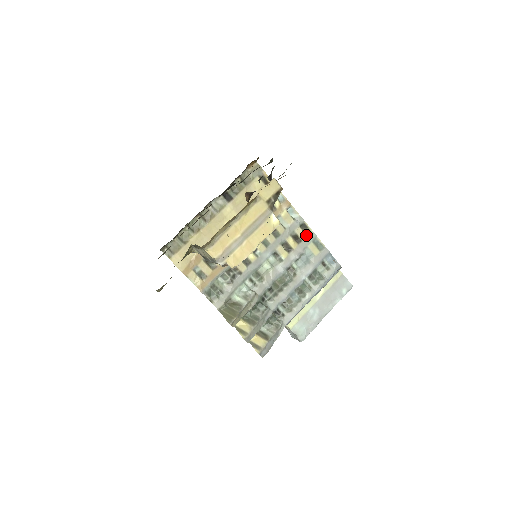
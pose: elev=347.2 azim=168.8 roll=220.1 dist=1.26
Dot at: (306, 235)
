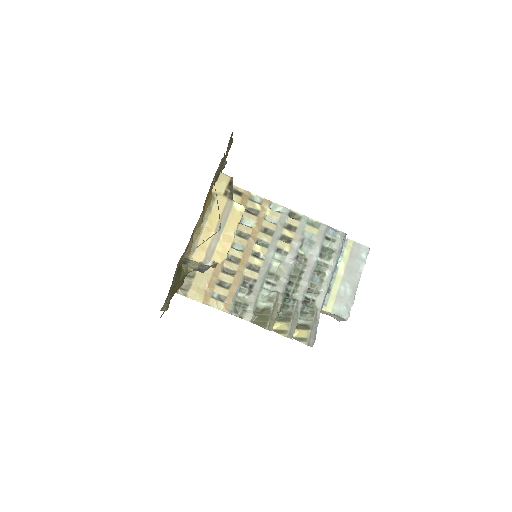
Dot at: (298, 221)
